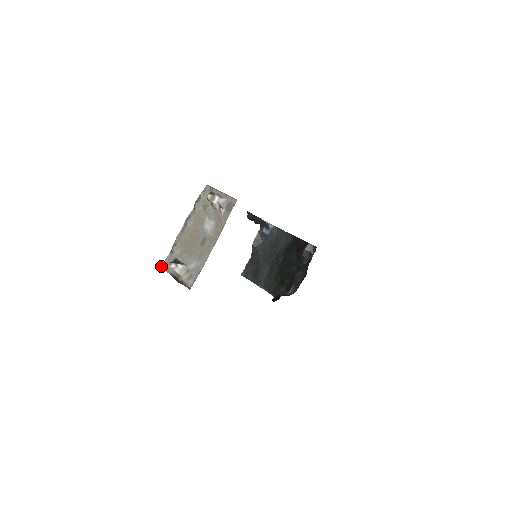
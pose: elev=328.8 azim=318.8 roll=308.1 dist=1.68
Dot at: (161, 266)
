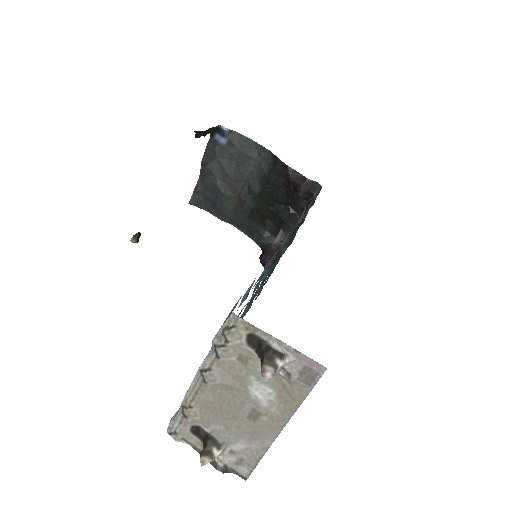
Dot at: (167, 430)
